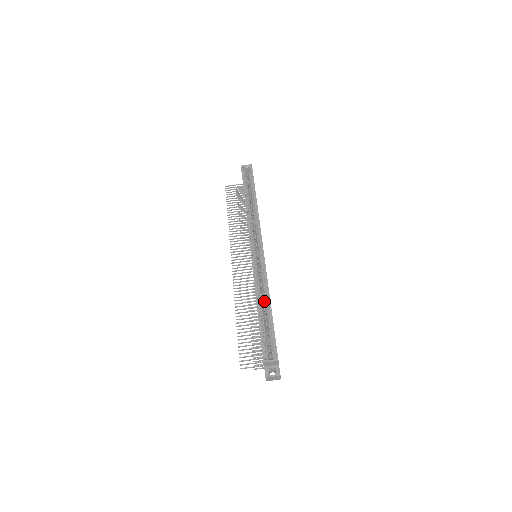
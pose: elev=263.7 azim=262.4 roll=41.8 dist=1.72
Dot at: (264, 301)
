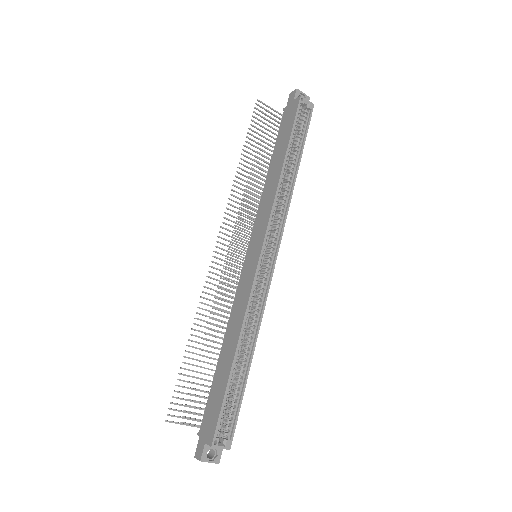
Dot at: (243, 341)
